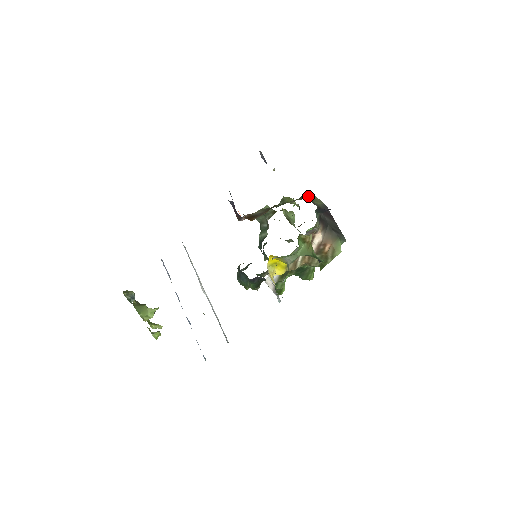
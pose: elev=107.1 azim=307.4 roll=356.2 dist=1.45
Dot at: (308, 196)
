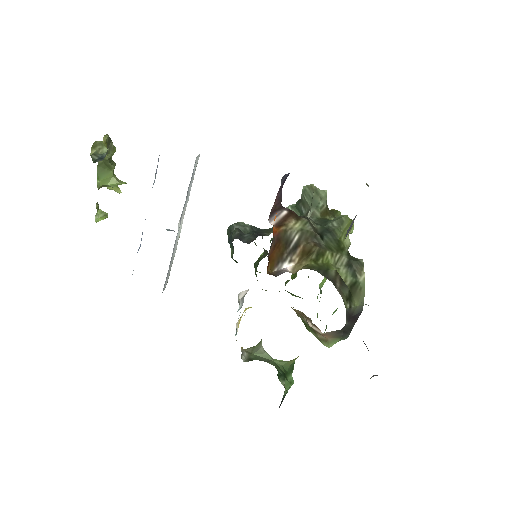
Dot at: (359, 277)
